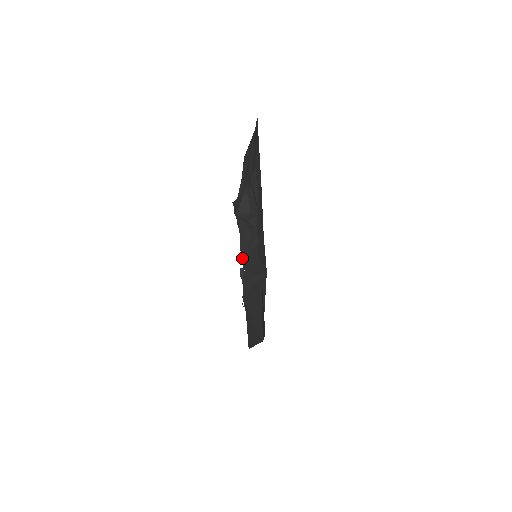
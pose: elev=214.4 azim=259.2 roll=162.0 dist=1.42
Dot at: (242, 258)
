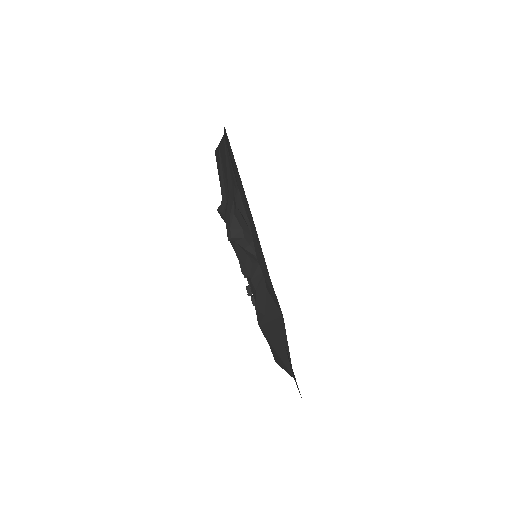
Dot at: (245, 277)
